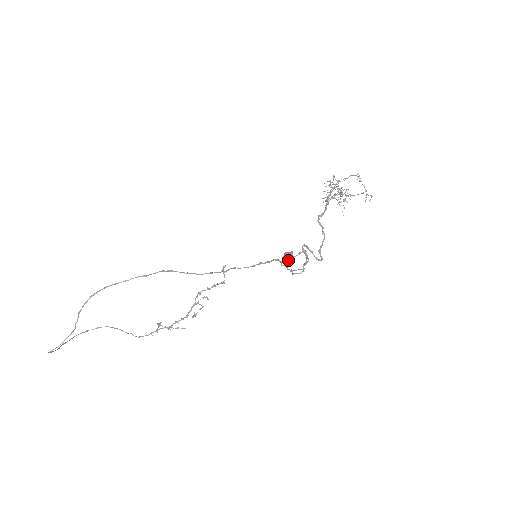
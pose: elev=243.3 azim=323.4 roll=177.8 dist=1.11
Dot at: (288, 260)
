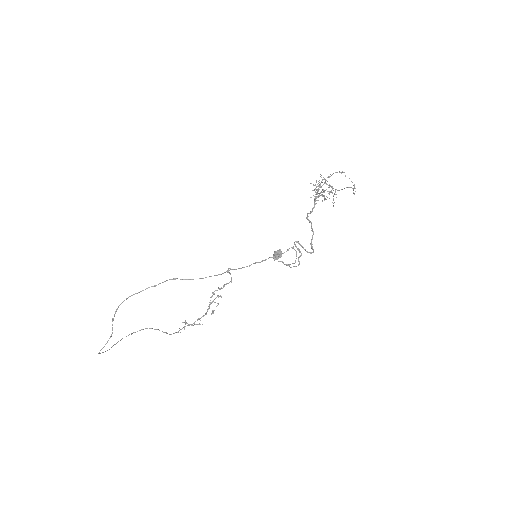
Dot at: (278, 257)
